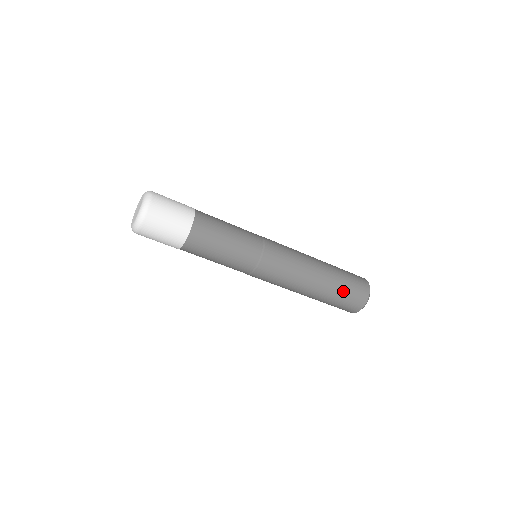
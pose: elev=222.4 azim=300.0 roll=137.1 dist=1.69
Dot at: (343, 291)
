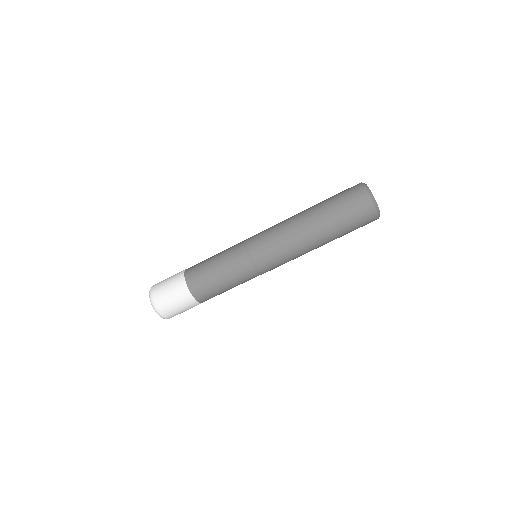
Dot at: (345, 224)
